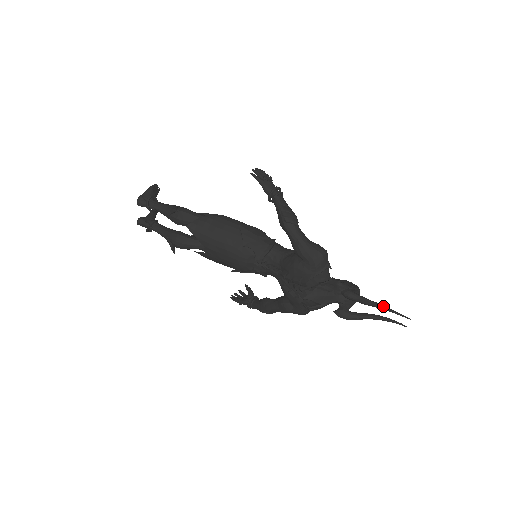
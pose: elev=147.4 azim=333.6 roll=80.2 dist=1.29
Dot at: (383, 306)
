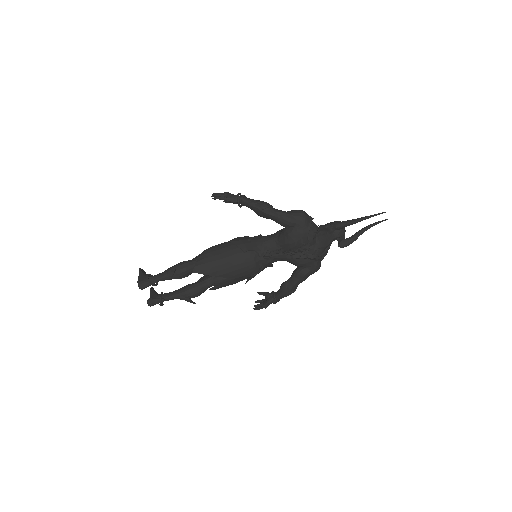
Dot at: (364, 217)
